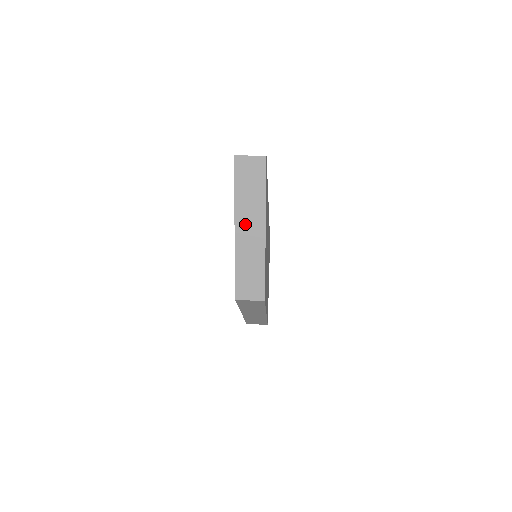
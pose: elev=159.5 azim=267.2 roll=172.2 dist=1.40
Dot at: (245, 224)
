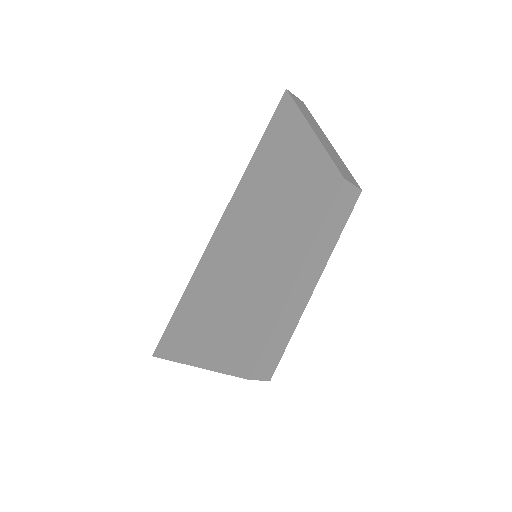
Dot at: (316, 130)
